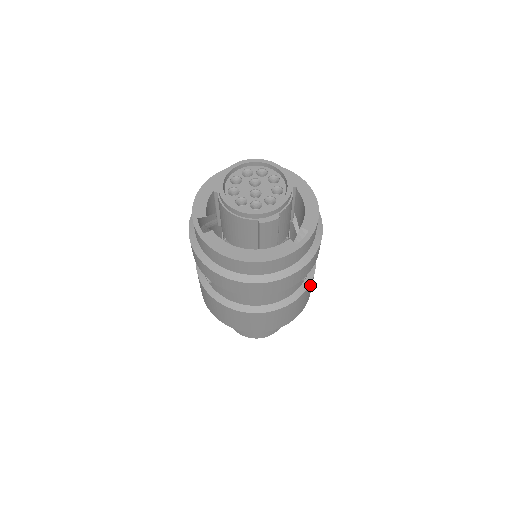
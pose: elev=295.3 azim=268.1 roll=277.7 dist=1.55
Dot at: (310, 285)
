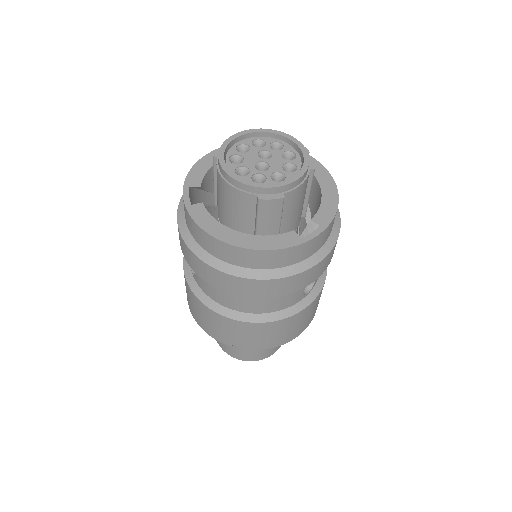
Dot at: (313, 303)
